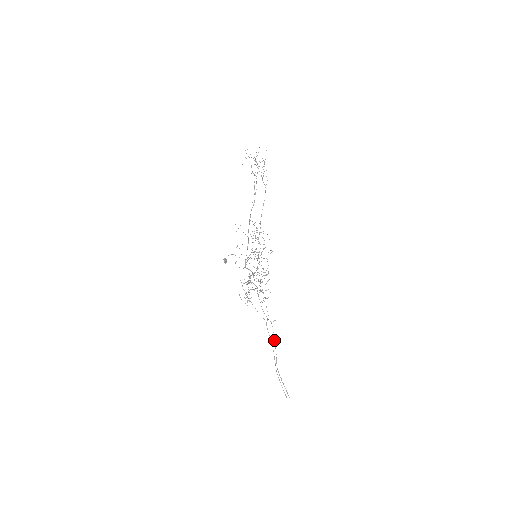
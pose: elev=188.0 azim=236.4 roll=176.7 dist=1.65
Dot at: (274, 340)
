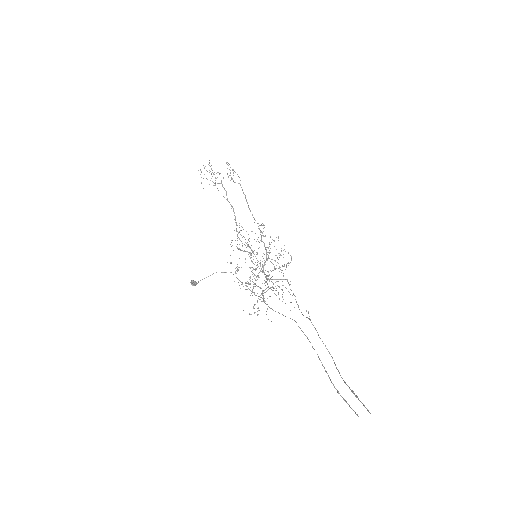
Dot at: occluded
